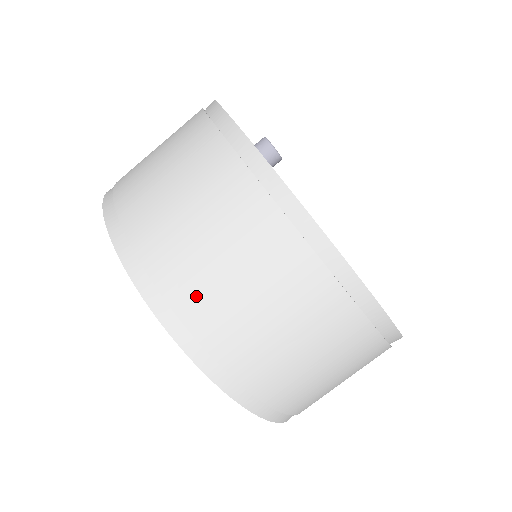
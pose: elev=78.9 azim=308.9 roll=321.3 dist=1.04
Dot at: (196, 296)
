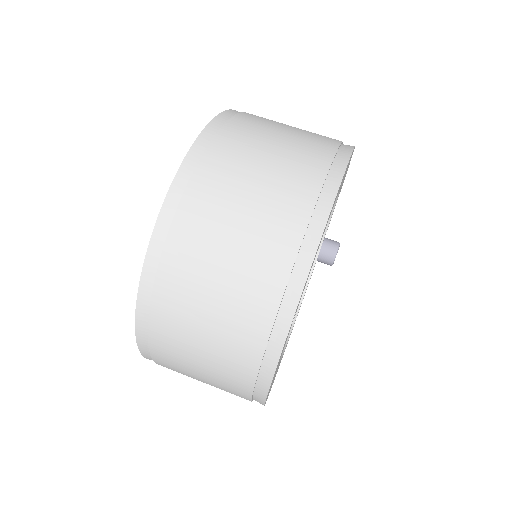
Dot at: (229, 153)
